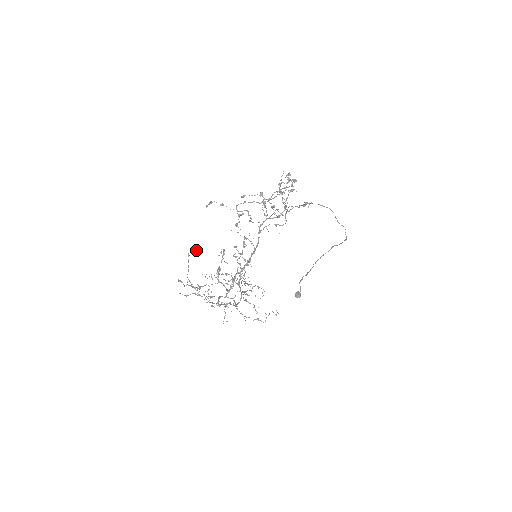
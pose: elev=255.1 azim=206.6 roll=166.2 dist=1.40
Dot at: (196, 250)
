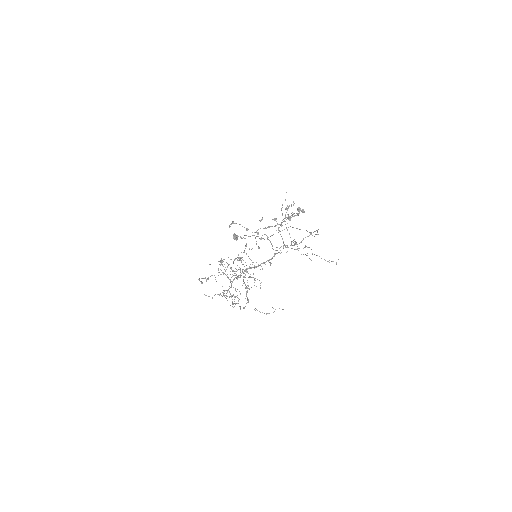
Dot at: occluded
